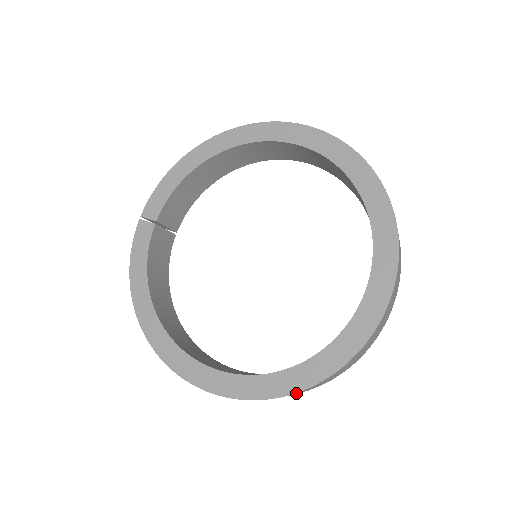
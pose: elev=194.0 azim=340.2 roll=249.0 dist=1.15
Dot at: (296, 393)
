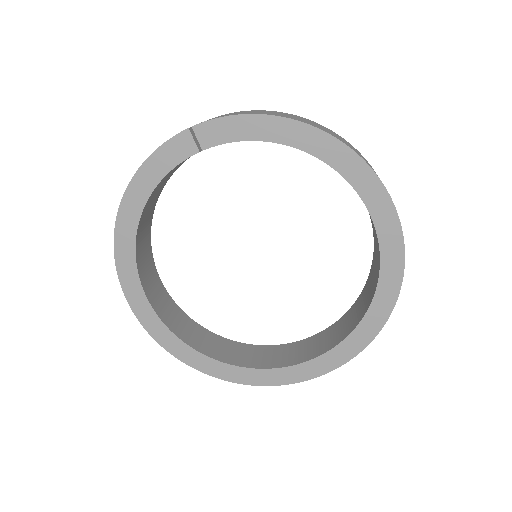
Dot at: occluded
